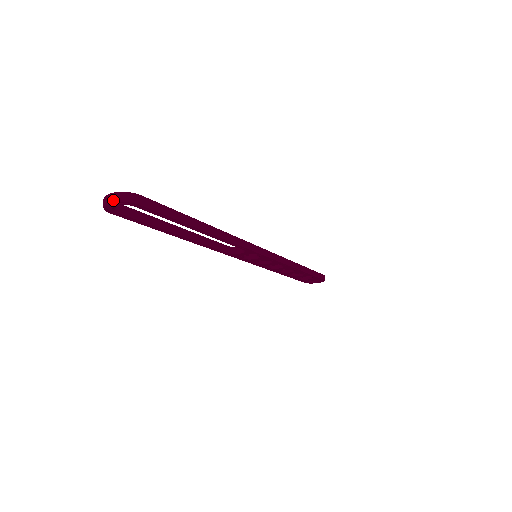
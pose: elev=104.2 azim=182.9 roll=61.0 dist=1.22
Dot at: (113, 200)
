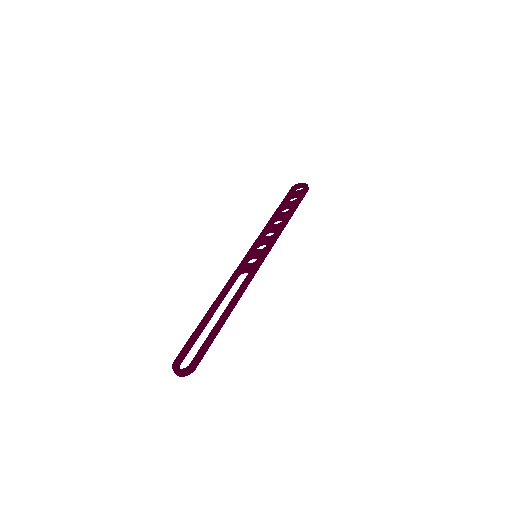
Dot at: (181, 376)
